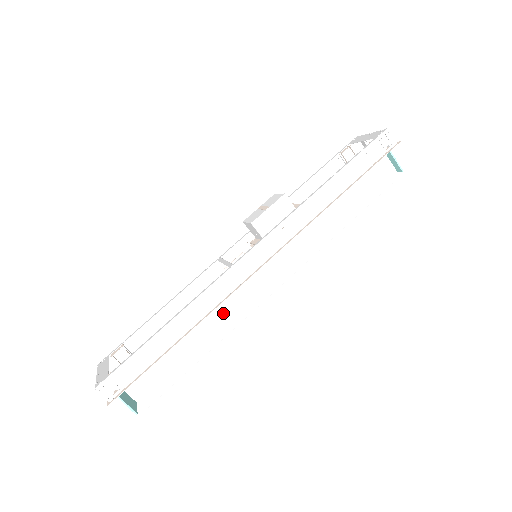
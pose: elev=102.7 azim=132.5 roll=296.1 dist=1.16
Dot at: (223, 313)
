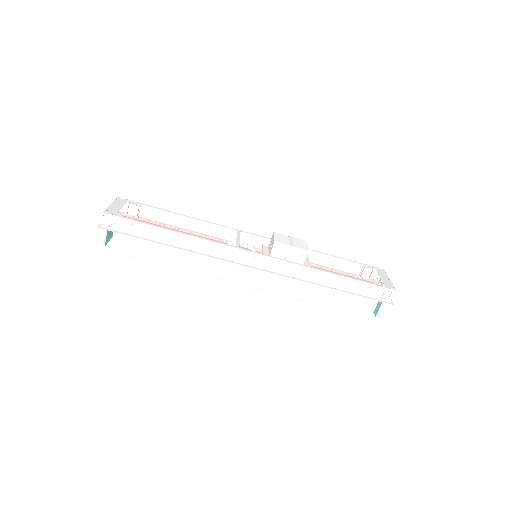
Dot at: (204, 261)
